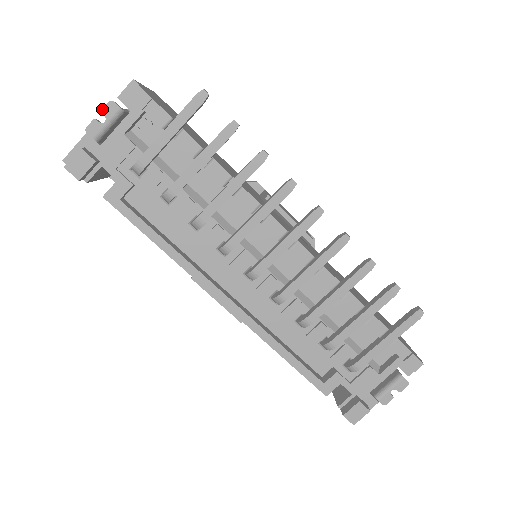
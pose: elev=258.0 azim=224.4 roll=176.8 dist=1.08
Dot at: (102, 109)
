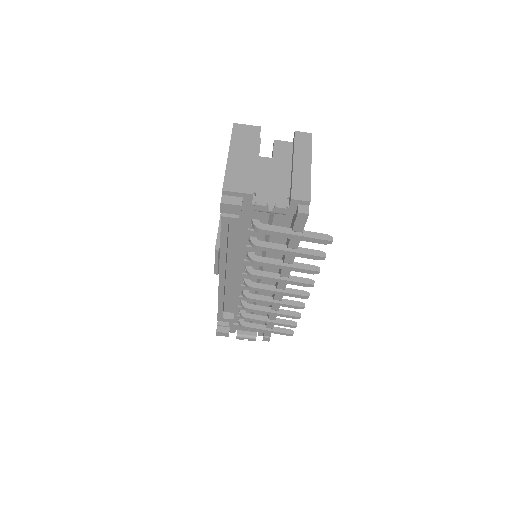
Dot at: (277, 207)
